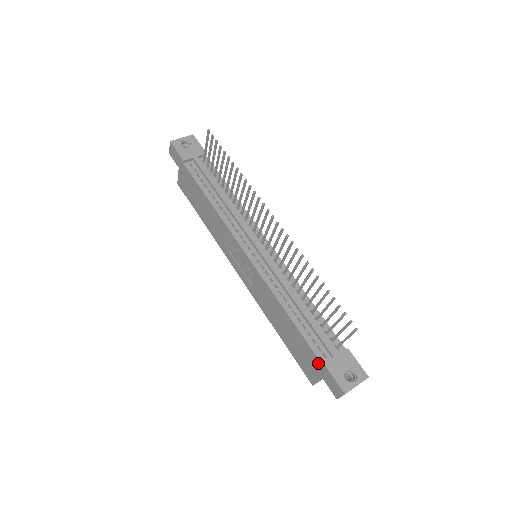
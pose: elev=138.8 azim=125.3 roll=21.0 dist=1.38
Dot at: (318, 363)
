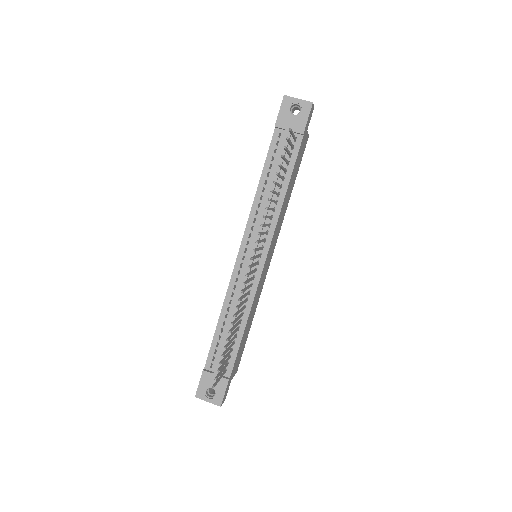
Dot at: (206, 364)
